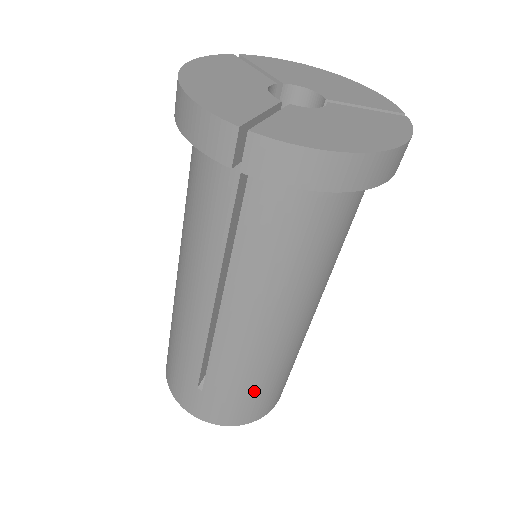
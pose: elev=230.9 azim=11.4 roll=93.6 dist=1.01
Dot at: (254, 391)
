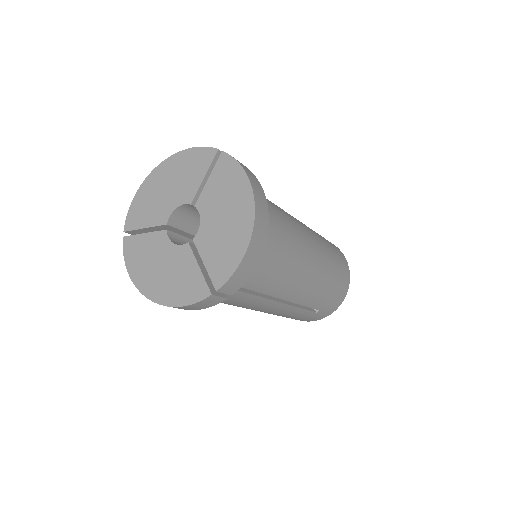
Dot at: (335, 281)
